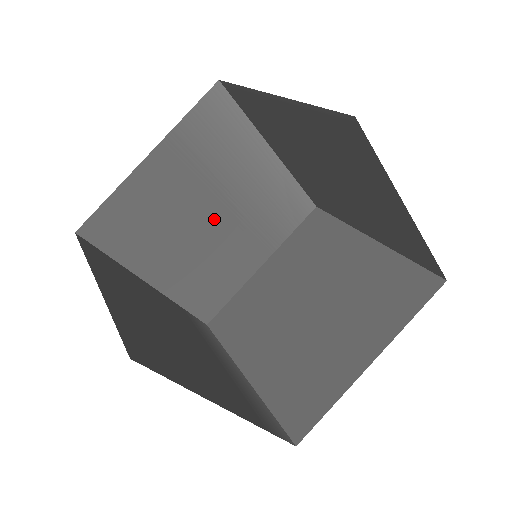
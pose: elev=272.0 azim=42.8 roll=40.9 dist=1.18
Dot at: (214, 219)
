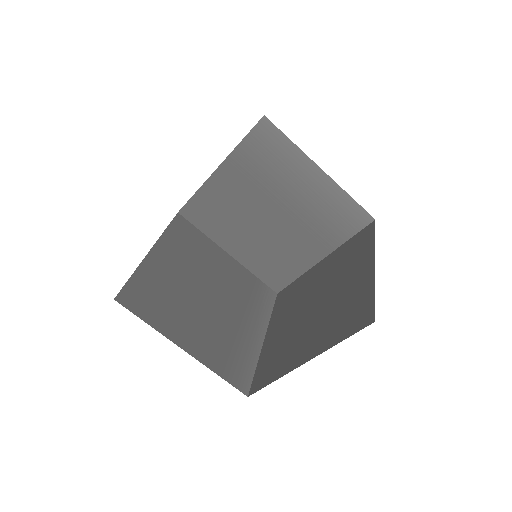
Dot at: (273, 217)
